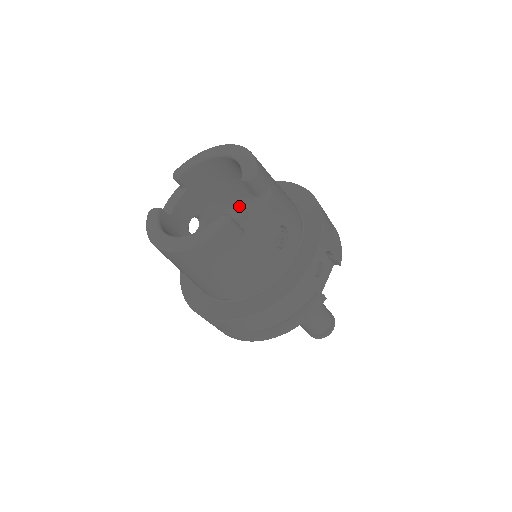
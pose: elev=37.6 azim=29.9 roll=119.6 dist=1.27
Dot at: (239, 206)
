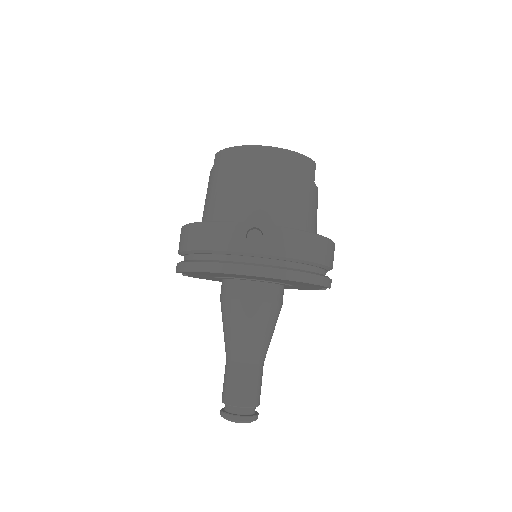
Dot at: occluded
